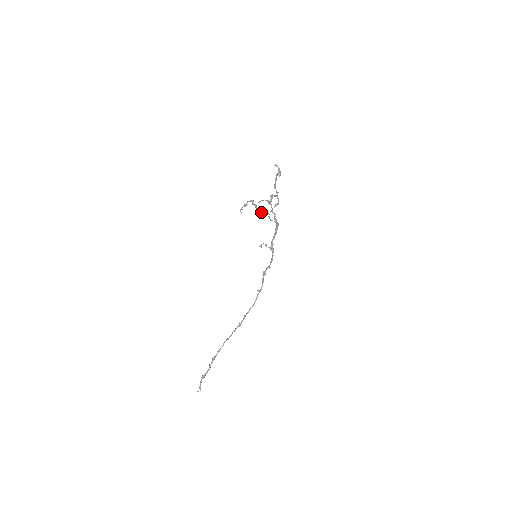
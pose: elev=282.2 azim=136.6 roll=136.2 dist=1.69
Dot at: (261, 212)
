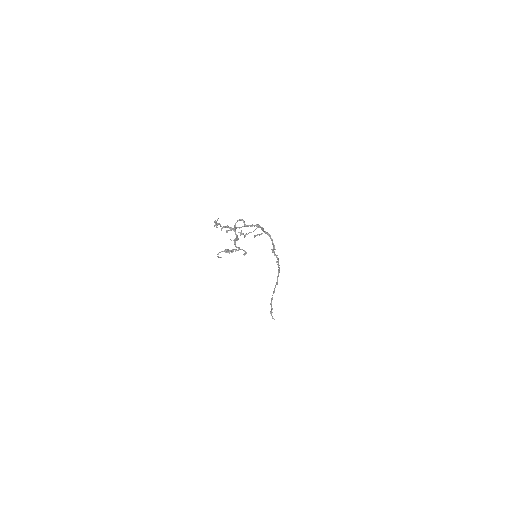
Dot at: occluded
